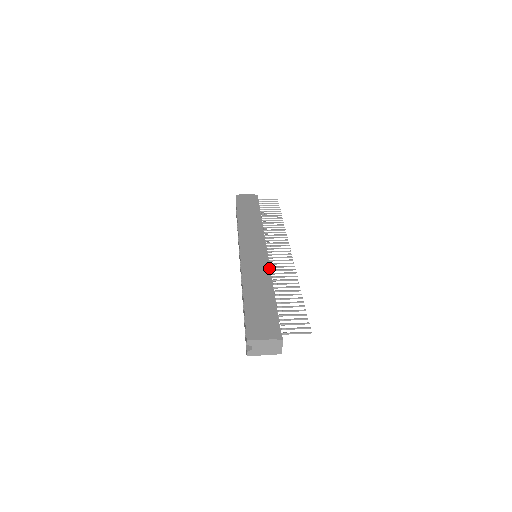
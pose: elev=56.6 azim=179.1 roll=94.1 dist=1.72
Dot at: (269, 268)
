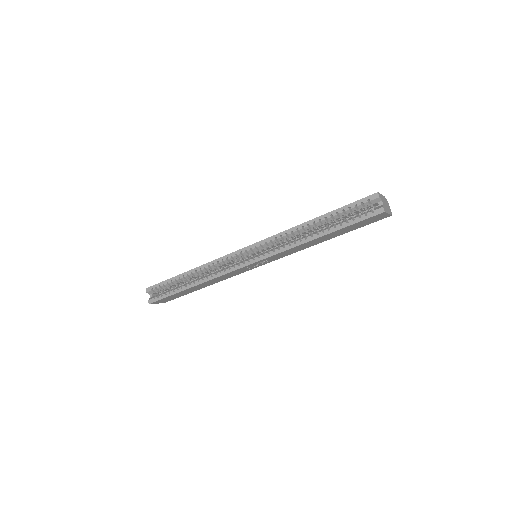
Dot at: occluded
